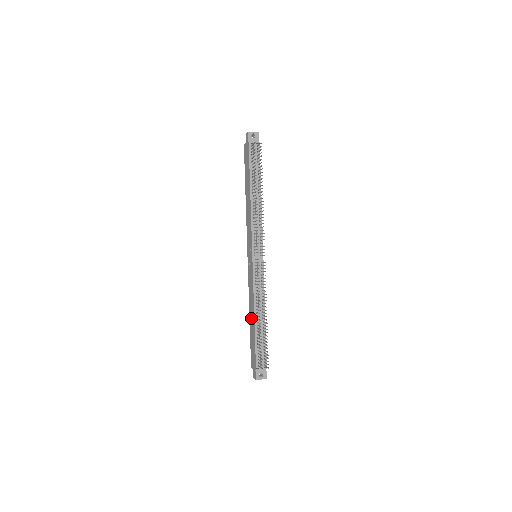
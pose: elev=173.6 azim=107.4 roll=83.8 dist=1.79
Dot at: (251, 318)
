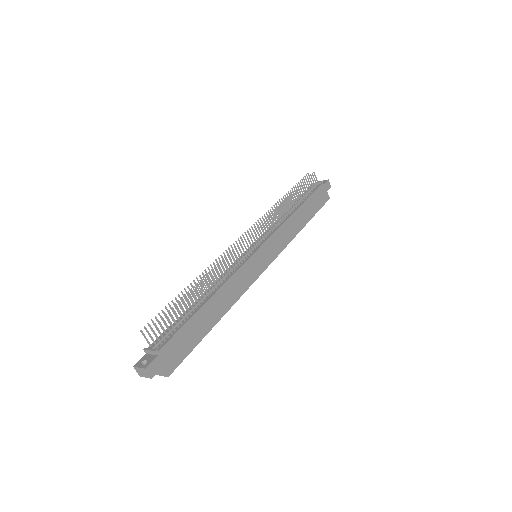
Dot at: occluded
